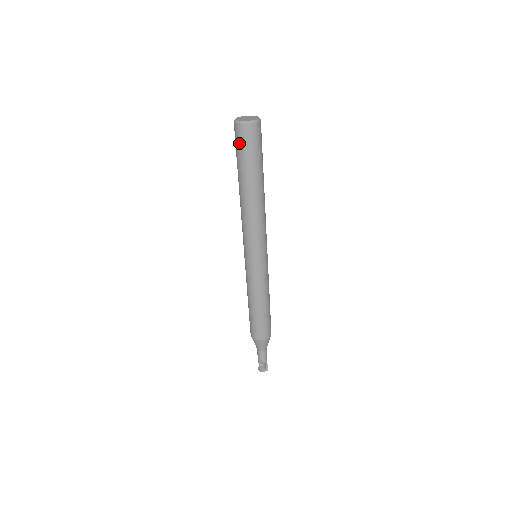
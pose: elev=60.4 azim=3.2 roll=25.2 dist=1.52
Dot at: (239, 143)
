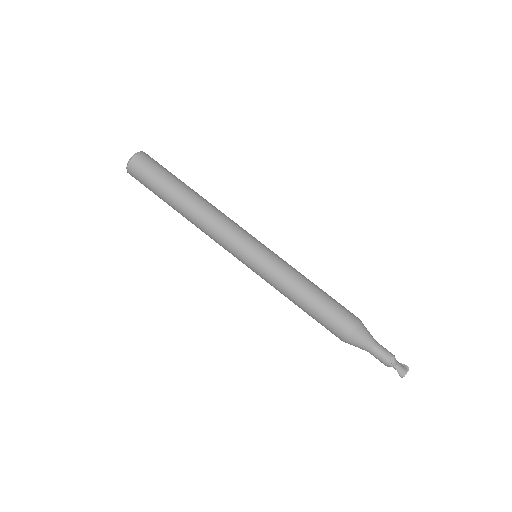
Dot at: (145, 173)
